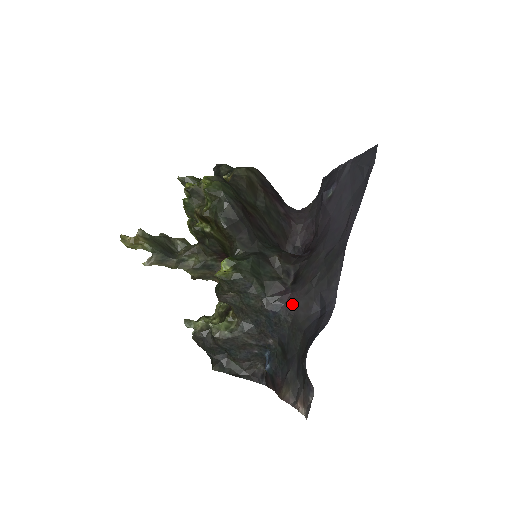
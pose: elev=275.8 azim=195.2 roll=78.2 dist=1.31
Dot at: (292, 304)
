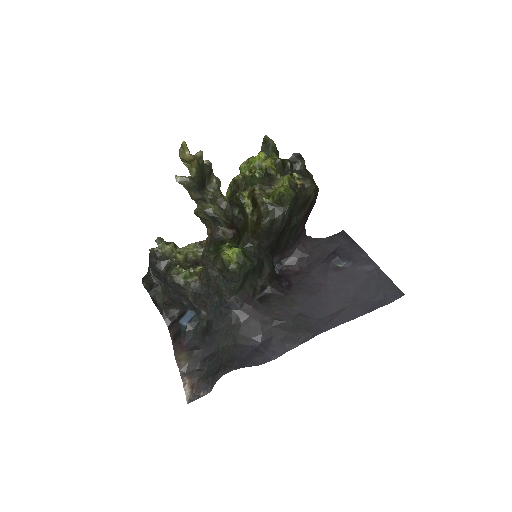
Dot at: (246, 316)
